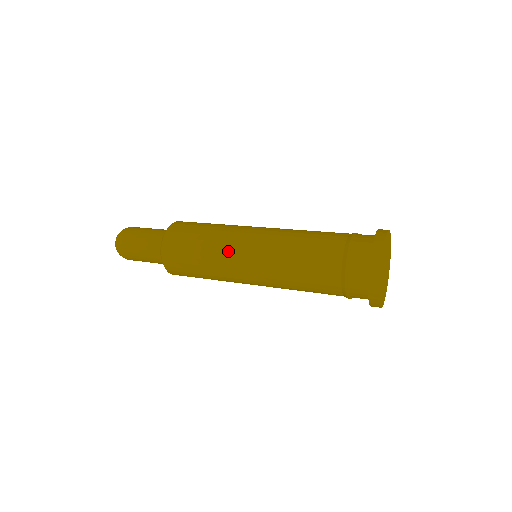
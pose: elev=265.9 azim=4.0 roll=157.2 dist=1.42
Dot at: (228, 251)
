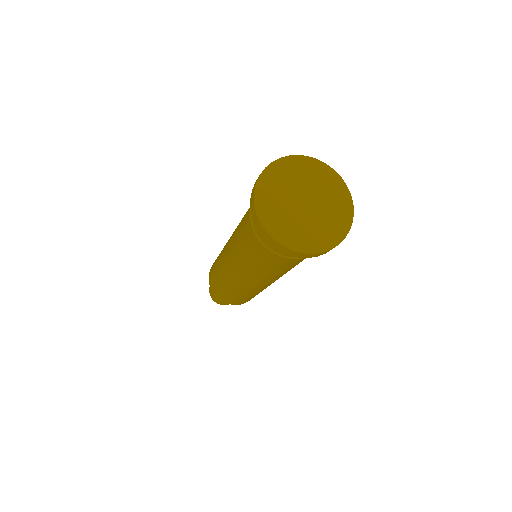
Dot at: (225, 275)
